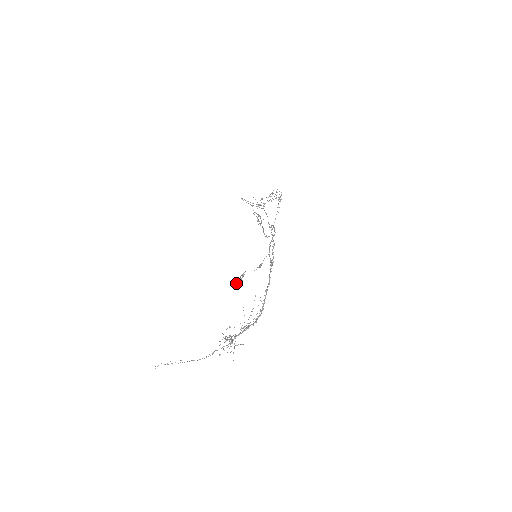
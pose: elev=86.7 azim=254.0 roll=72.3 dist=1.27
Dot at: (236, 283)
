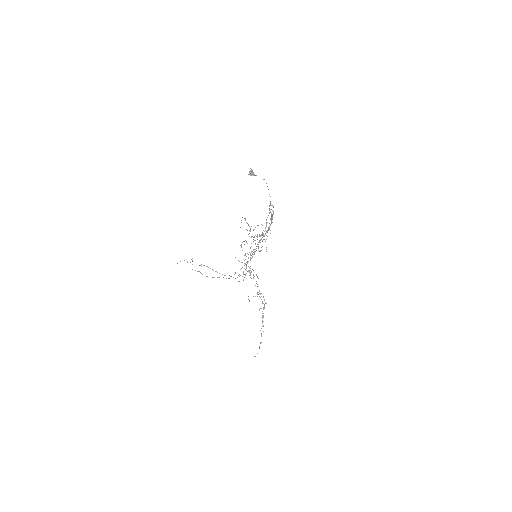
Dot at: (252, 171)
